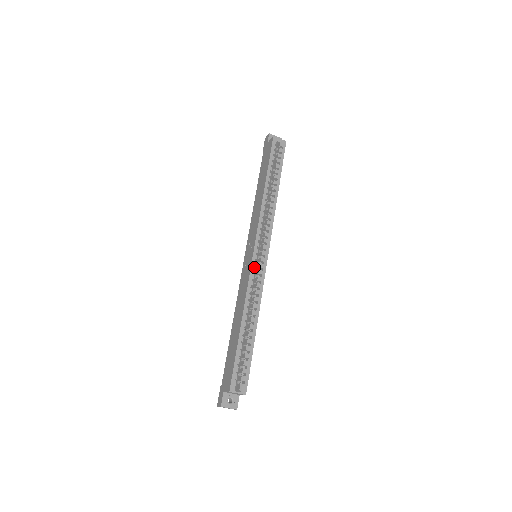
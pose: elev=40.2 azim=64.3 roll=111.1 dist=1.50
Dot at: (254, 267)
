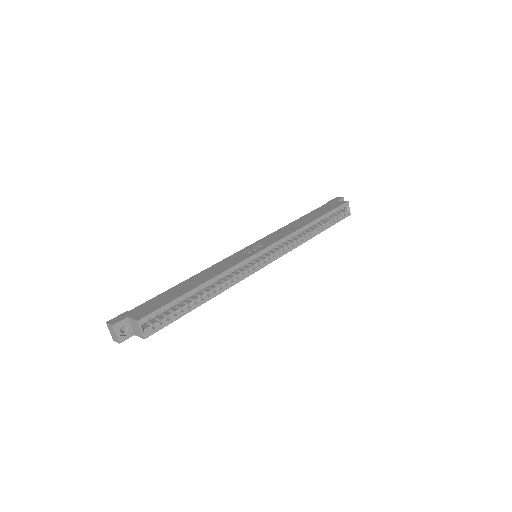
Dot at: occluded
